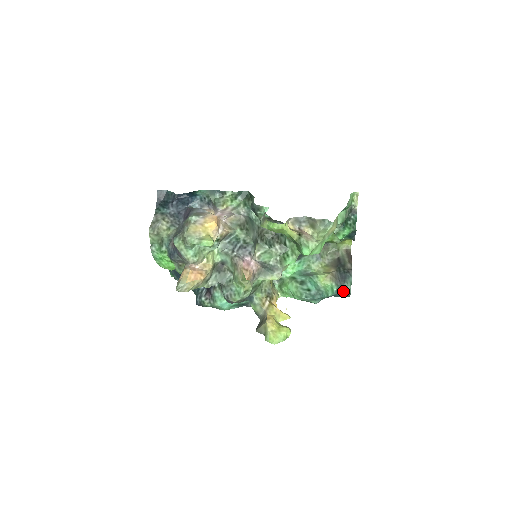
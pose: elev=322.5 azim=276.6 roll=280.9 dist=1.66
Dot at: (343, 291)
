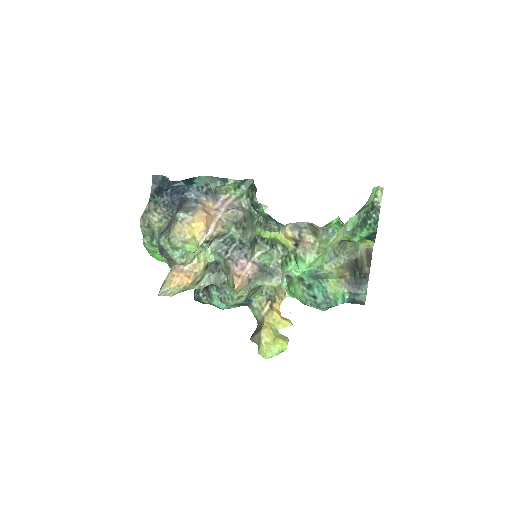
Dot at: (356, 299)
